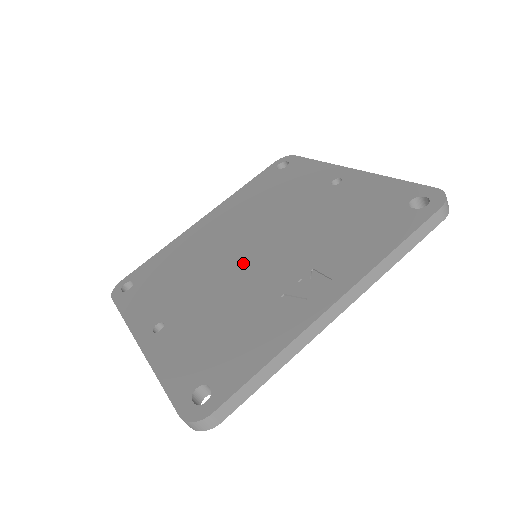
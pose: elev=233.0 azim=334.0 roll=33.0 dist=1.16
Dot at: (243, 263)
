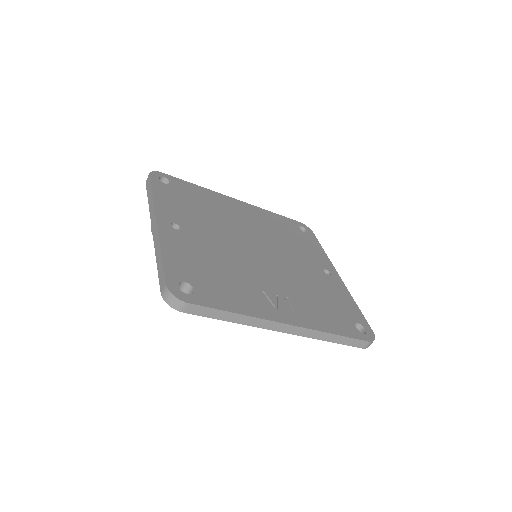
Dot at: (250, 251)
